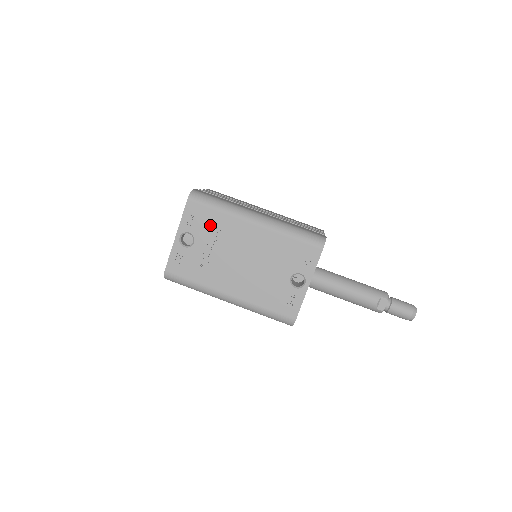
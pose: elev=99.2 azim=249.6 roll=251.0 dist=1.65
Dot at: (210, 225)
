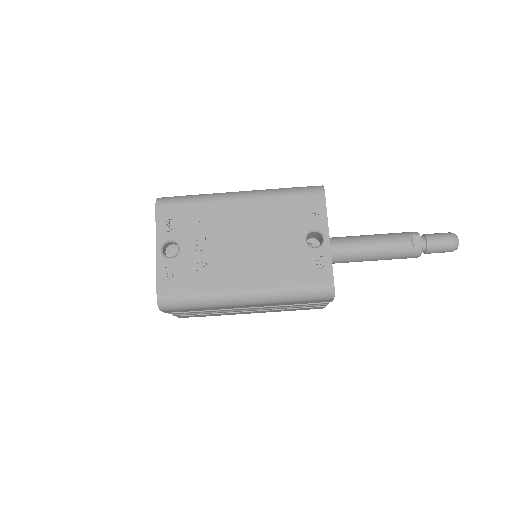
Dot at: (191, 221)
